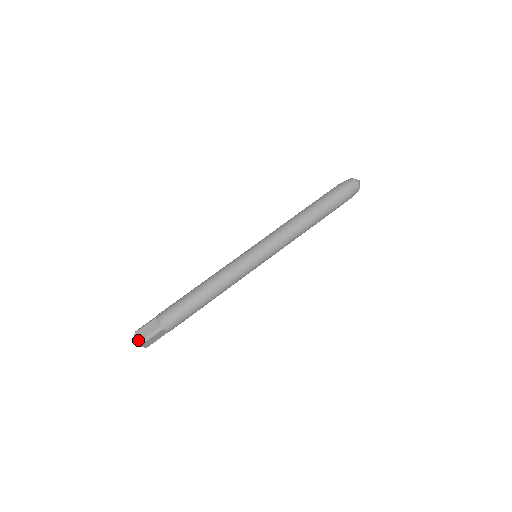
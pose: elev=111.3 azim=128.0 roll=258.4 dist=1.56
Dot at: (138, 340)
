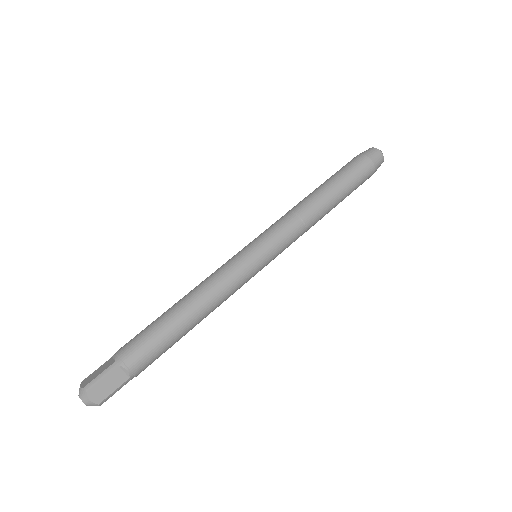
Dot at: (93, 403)
